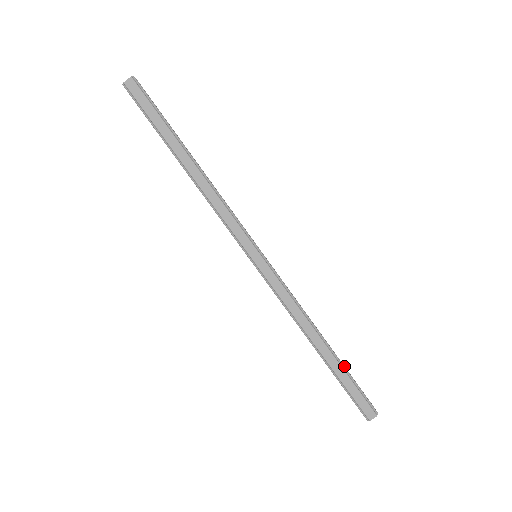
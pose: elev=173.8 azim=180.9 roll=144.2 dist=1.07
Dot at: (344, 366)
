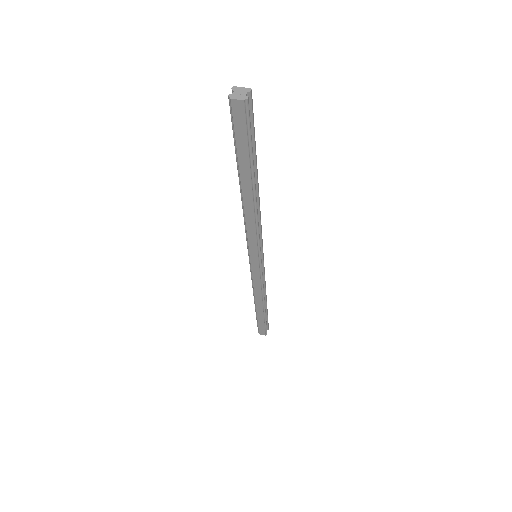
Dot at: (267, 312)
